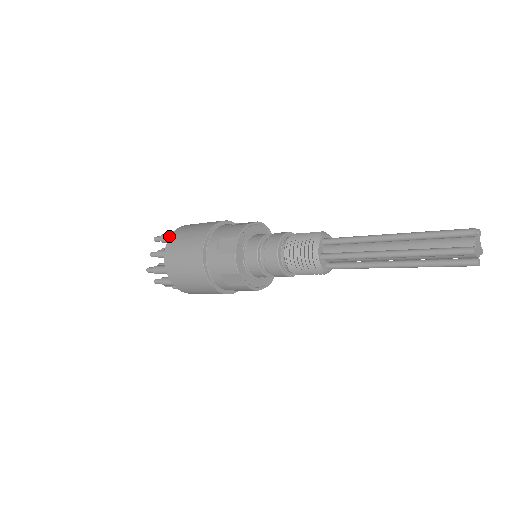
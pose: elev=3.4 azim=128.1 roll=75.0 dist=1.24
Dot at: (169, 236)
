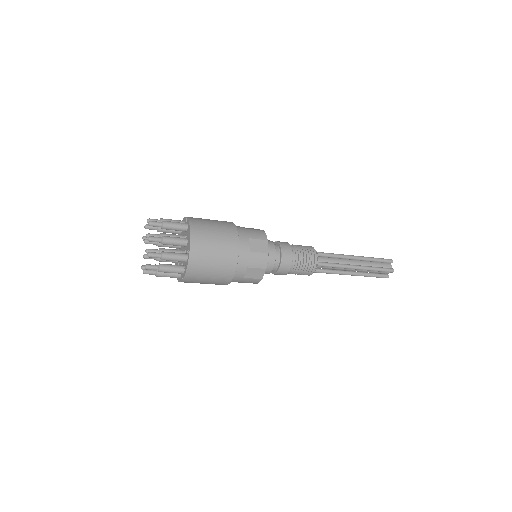
Dot at: (177, 224)
